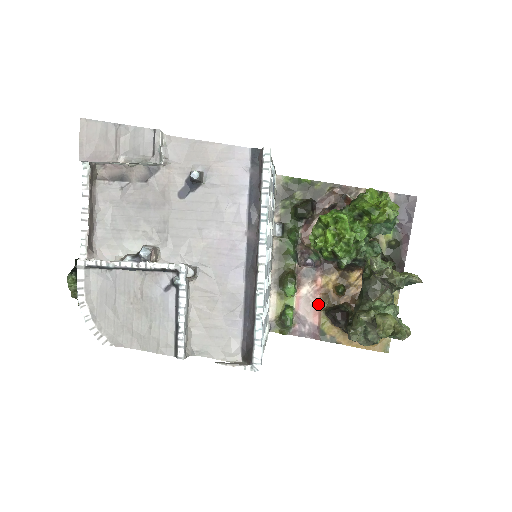
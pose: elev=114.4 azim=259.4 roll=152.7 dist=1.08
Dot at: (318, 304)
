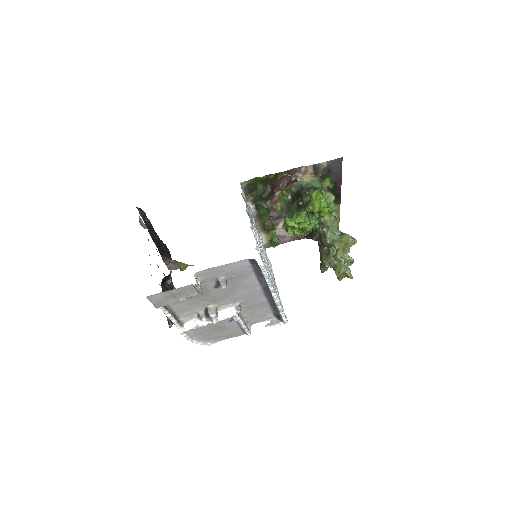
Dot at: occluded
